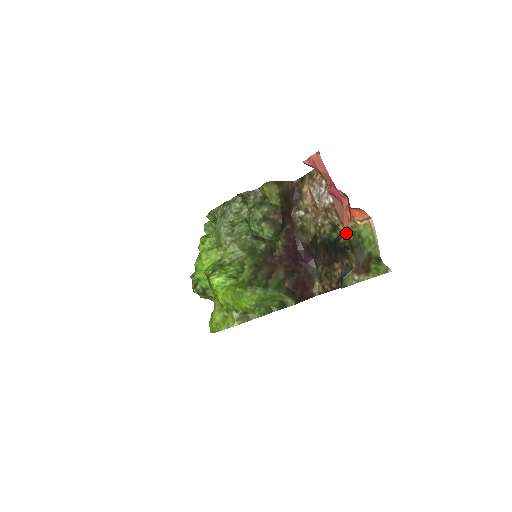
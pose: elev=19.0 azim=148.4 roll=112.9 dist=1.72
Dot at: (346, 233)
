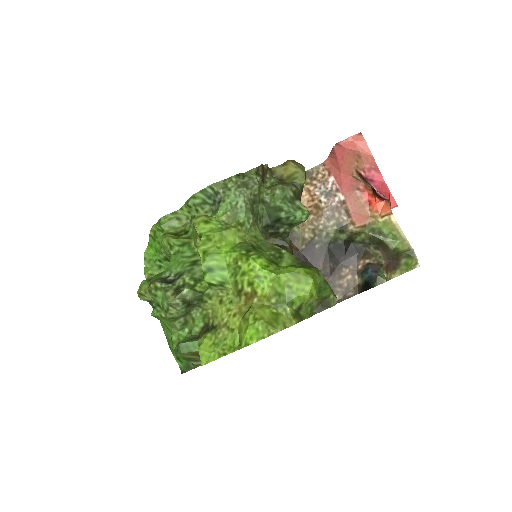
Dot at: (361, 232)
